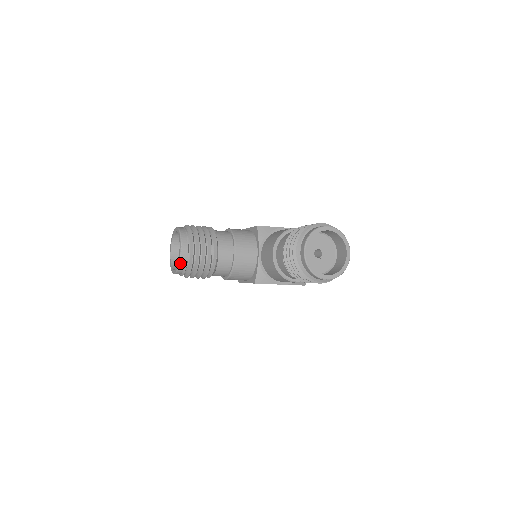
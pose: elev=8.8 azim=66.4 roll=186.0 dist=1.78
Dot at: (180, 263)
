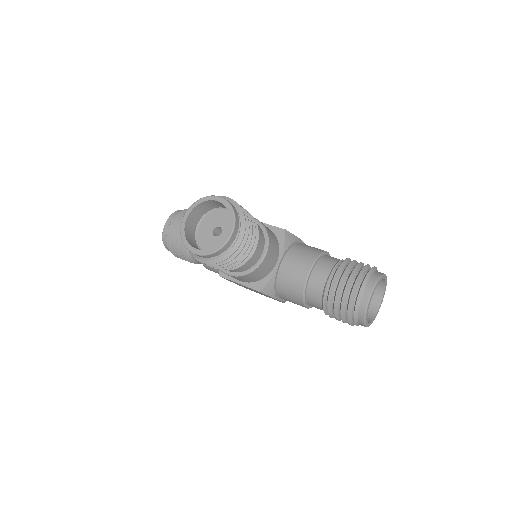
Dot at: (221, 248)
